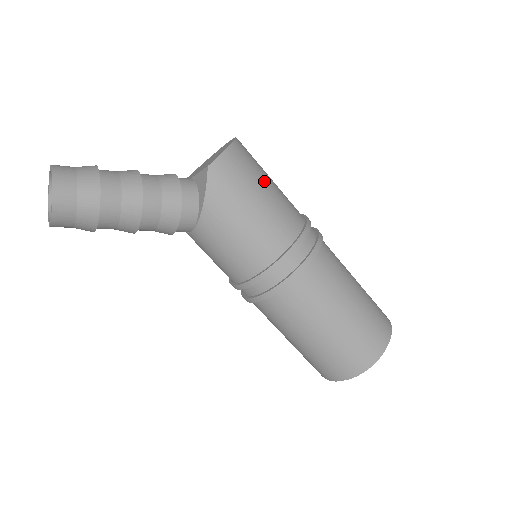
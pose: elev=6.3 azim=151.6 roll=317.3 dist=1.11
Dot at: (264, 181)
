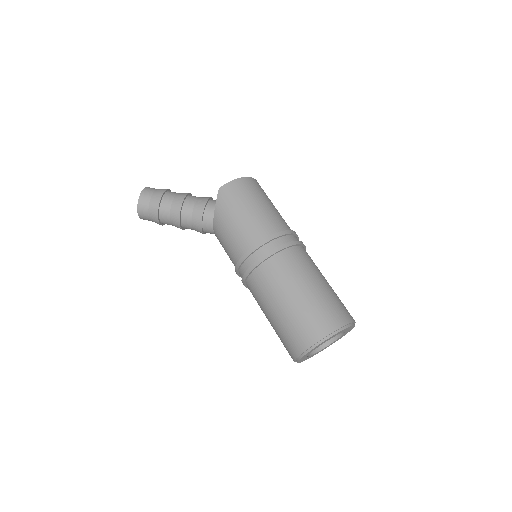
Dot at: (257, 201)
